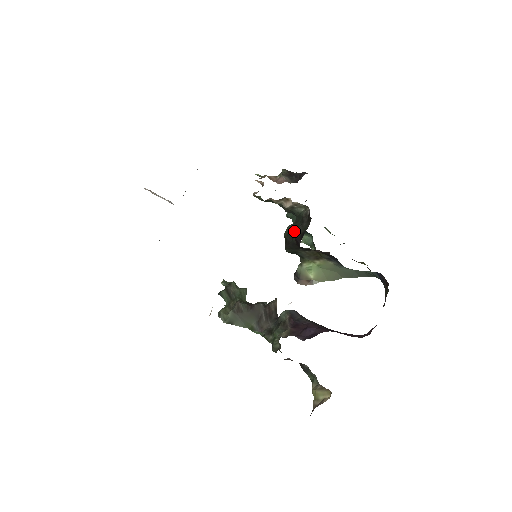
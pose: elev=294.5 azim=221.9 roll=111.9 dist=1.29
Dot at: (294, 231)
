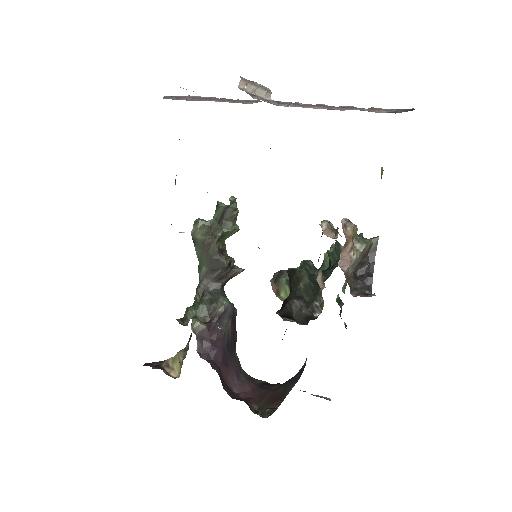
Dot at: (301, 288)
